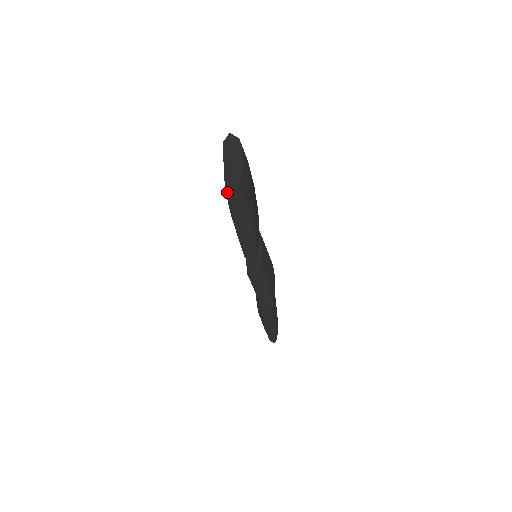
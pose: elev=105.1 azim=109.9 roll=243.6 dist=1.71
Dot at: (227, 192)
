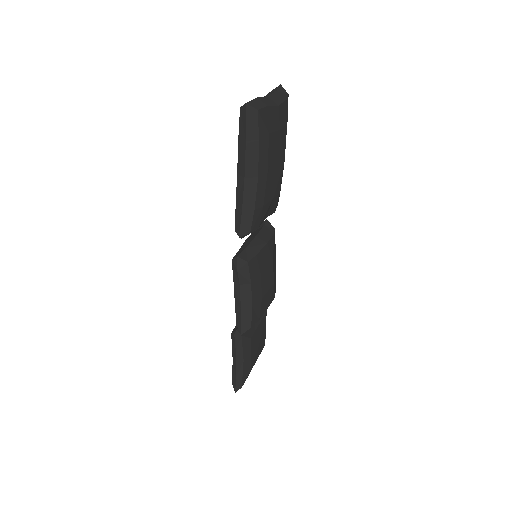
Dot at: (240, 119)
